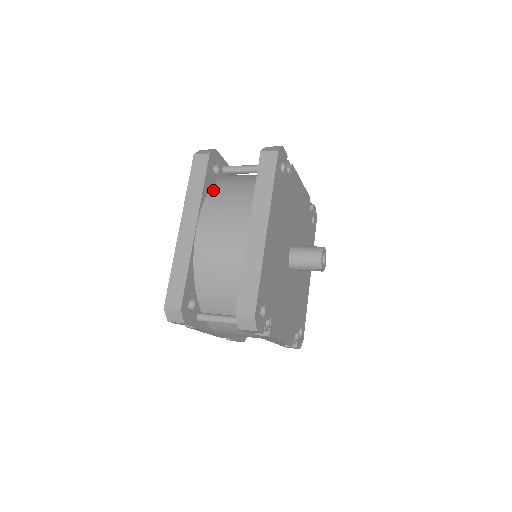
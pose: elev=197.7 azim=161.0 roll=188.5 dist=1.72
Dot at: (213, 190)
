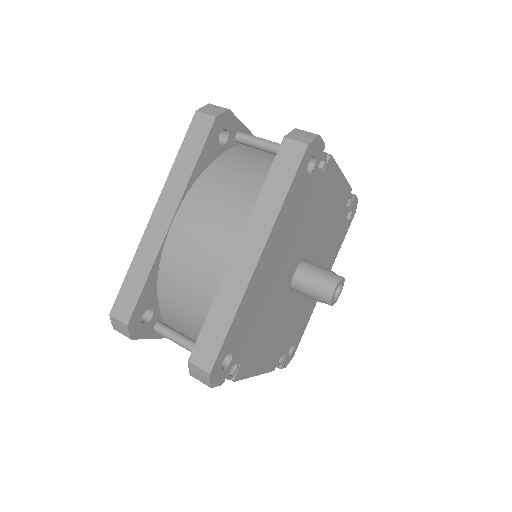
Dot at: (210, 170)
